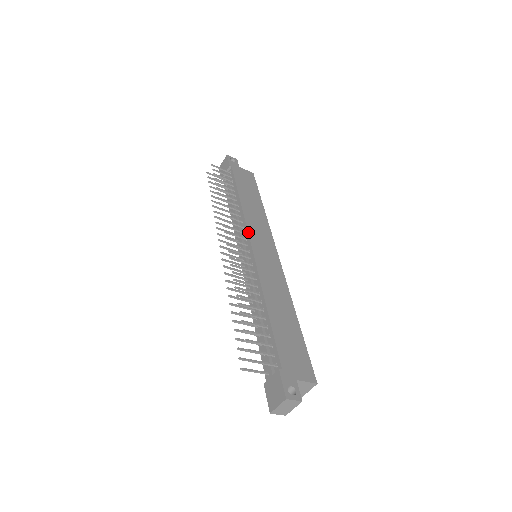
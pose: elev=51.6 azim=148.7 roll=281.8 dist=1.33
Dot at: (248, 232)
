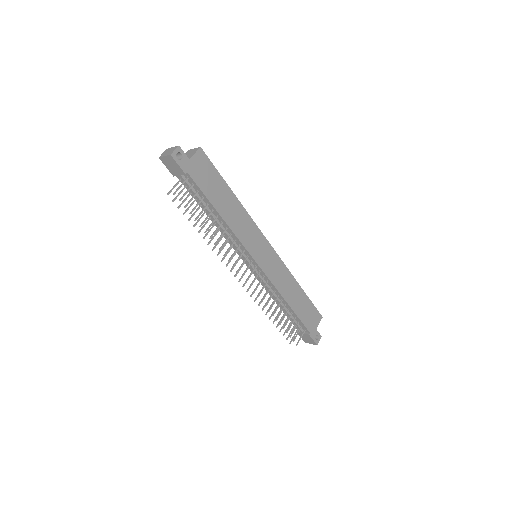
Dot at: (249, 253)
